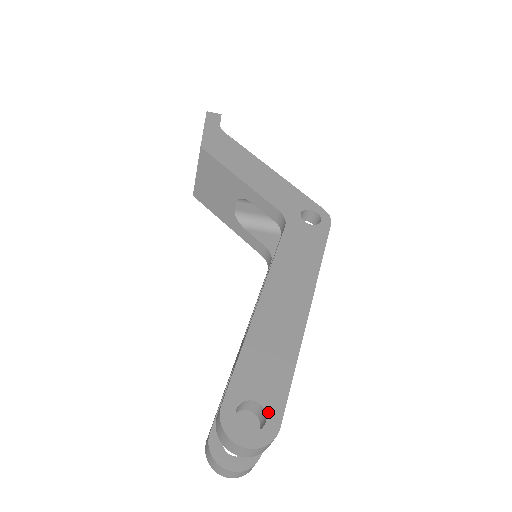
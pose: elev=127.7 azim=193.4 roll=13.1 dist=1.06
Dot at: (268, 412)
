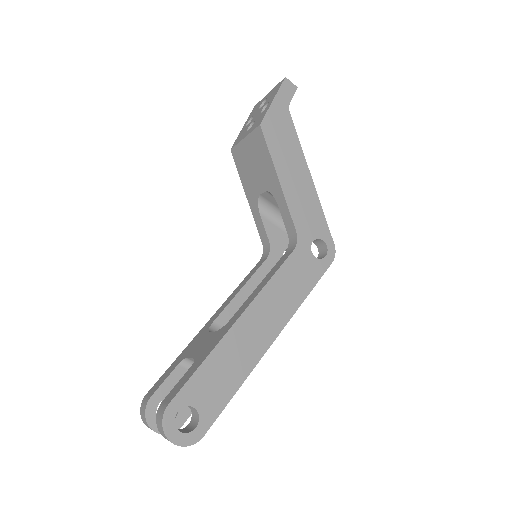
Dot at: (201, 421)
